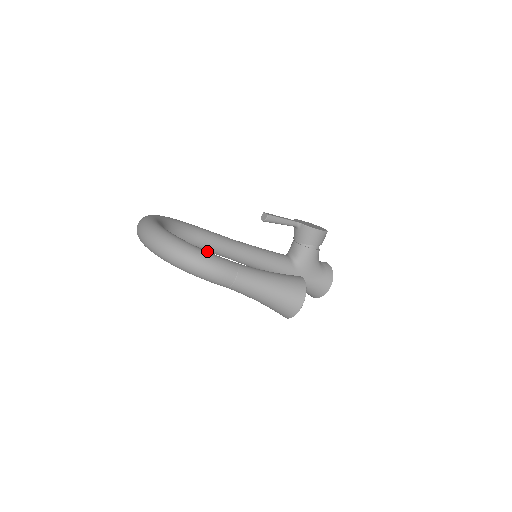
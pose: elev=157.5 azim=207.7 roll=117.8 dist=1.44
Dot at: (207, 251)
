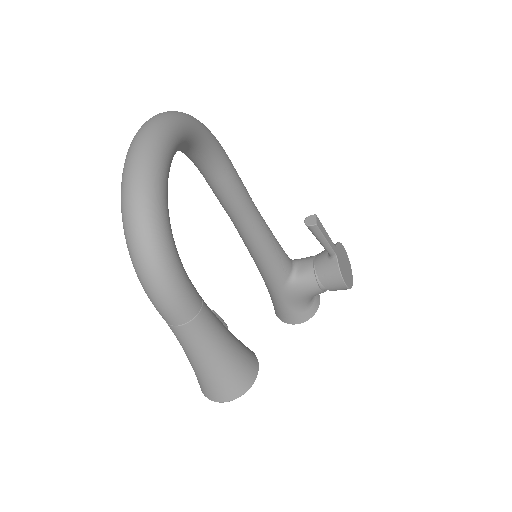
Dot at: (181, 265)
